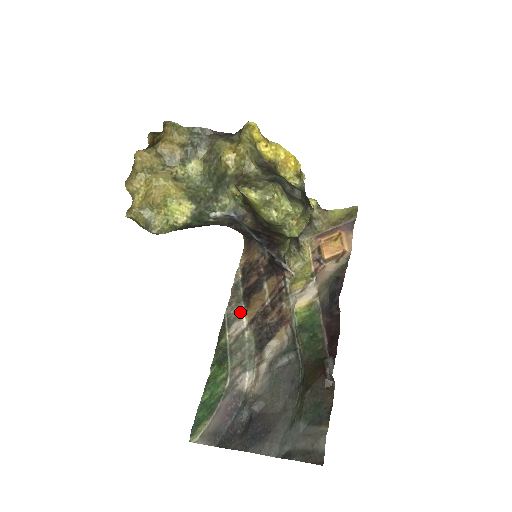
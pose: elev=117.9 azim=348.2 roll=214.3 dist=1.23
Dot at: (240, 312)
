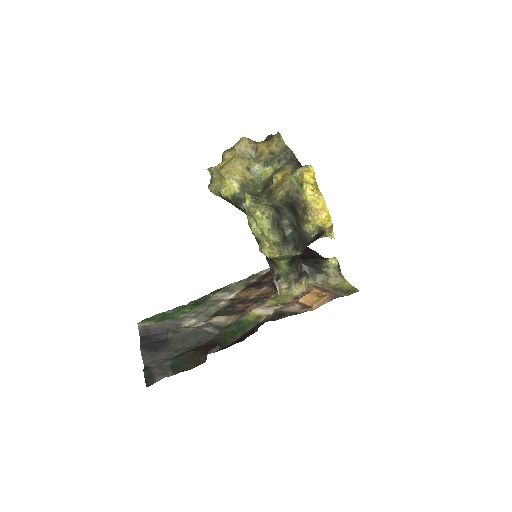
Dot at: (237, 290)
